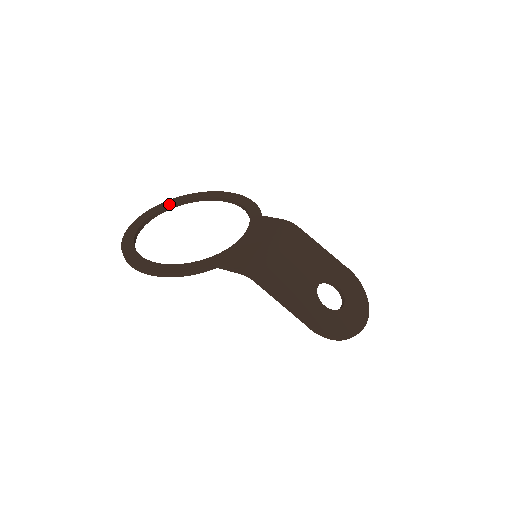
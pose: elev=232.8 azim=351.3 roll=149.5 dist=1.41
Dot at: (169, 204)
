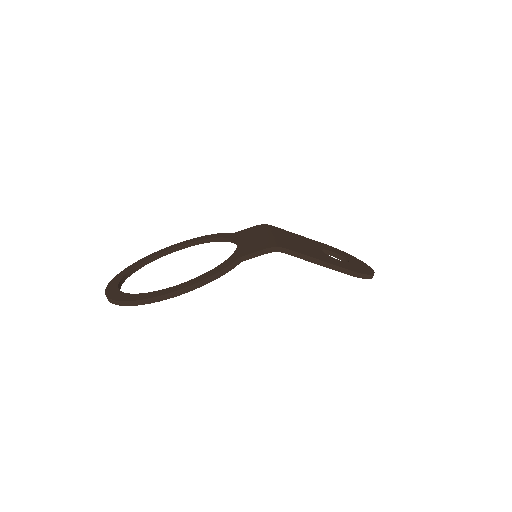
Dot at: (129, 270)
